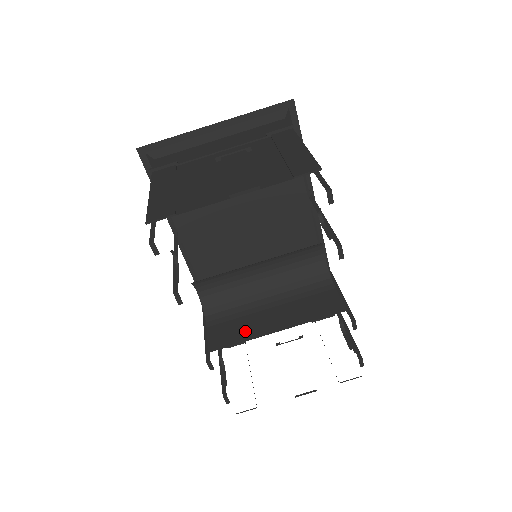
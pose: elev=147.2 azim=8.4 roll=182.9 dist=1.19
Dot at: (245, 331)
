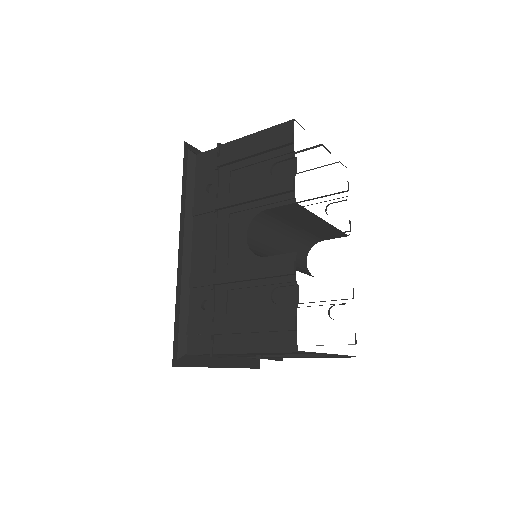
Dot at: occluded
